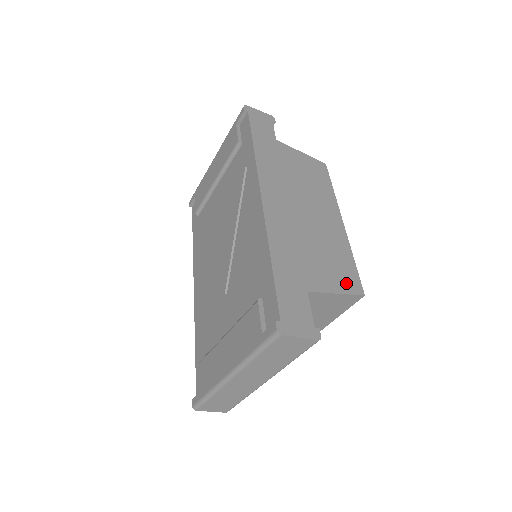
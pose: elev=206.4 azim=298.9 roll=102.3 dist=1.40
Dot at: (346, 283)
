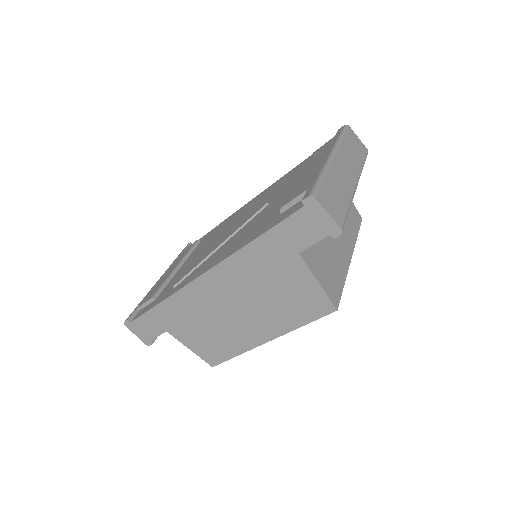
Dot at: occluded
